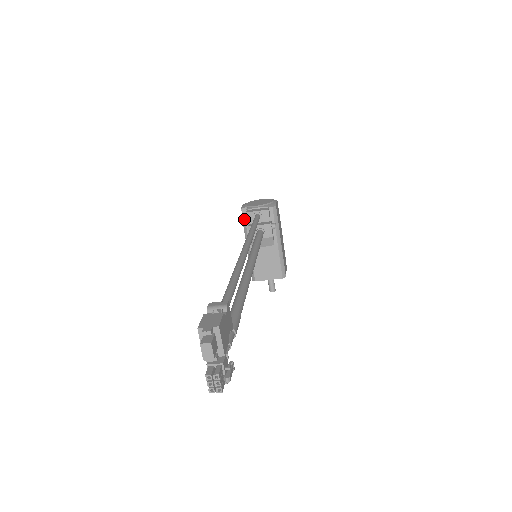
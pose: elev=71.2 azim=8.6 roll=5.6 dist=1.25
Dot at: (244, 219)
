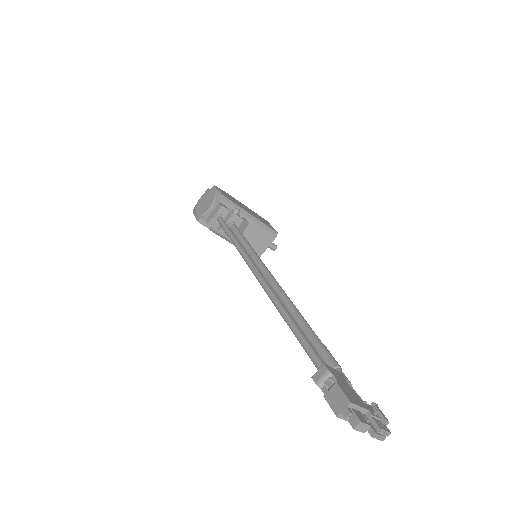
Dot at: (208, 227)
